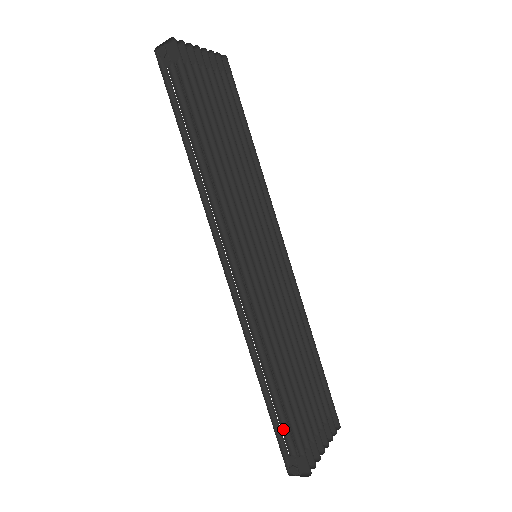
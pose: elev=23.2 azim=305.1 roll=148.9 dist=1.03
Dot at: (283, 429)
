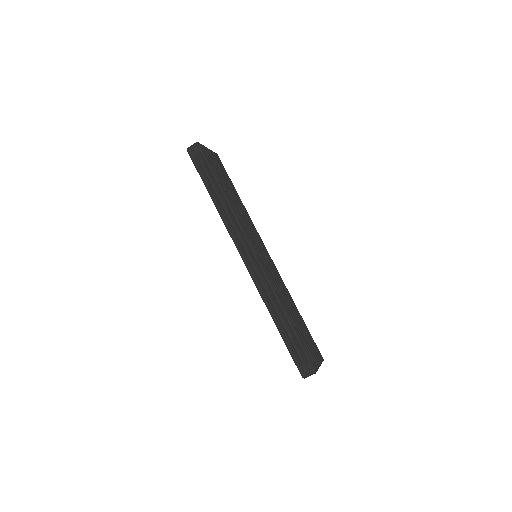
Dot at: (294, 349)
